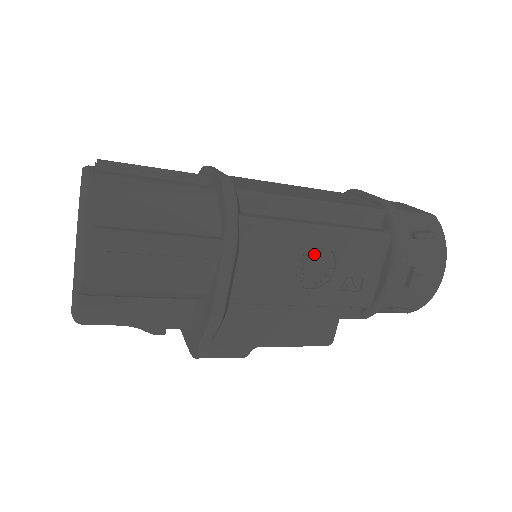
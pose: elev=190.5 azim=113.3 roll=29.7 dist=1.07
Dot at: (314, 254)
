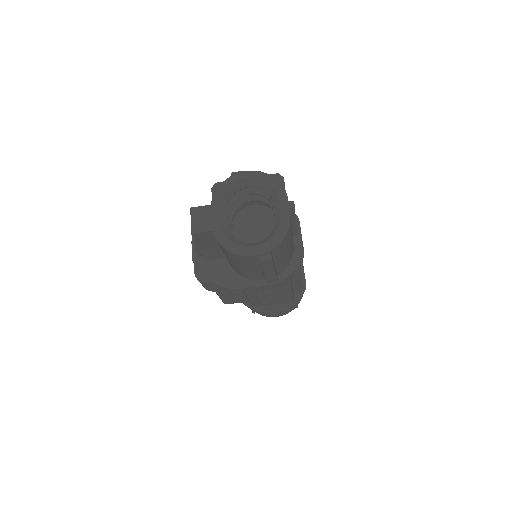
Dot at: (276, 292)
